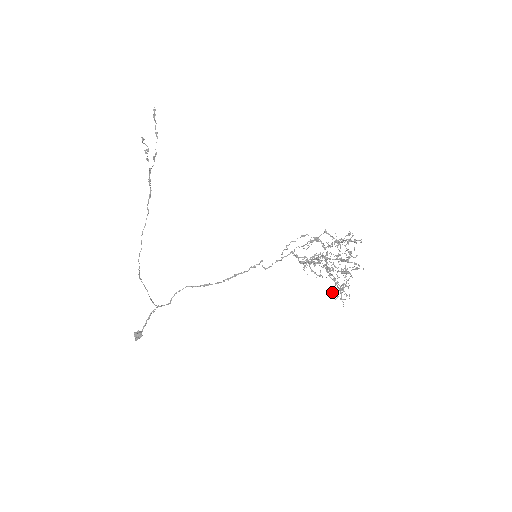
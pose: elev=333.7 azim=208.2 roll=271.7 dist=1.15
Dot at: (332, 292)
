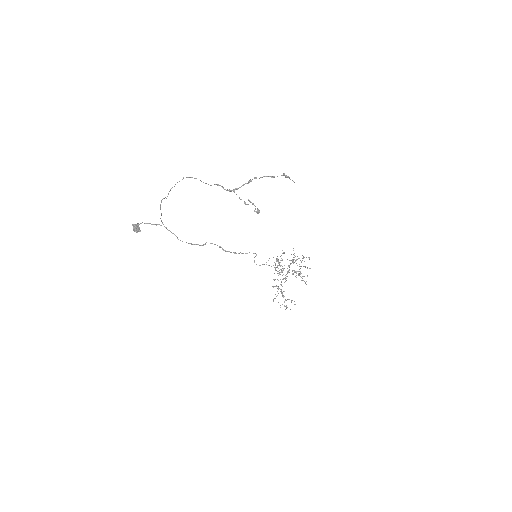
Dot at: occluded
